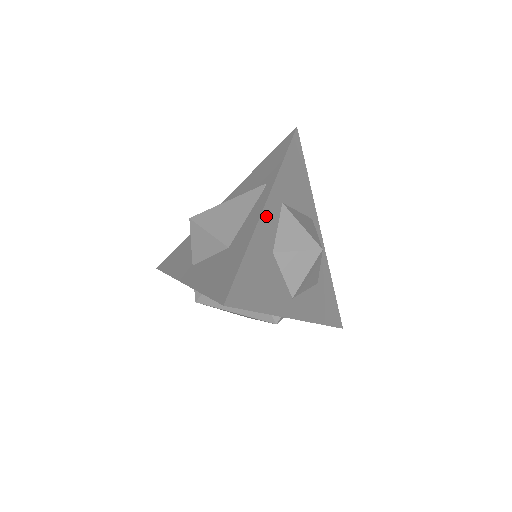
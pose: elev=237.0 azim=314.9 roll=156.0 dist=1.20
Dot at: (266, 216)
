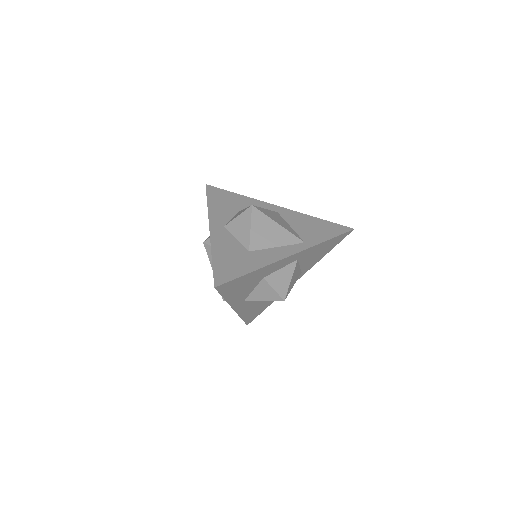
Dot at: (282, 261)
